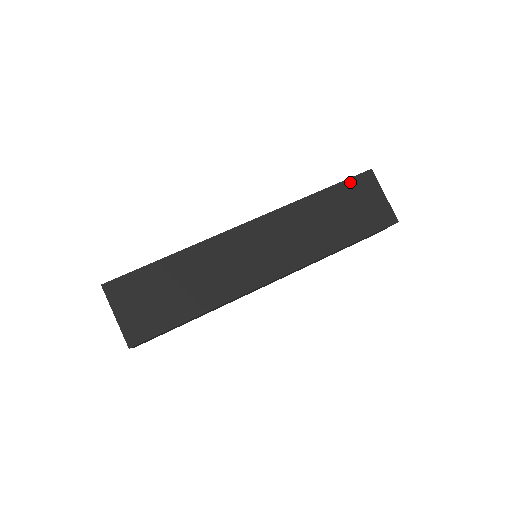
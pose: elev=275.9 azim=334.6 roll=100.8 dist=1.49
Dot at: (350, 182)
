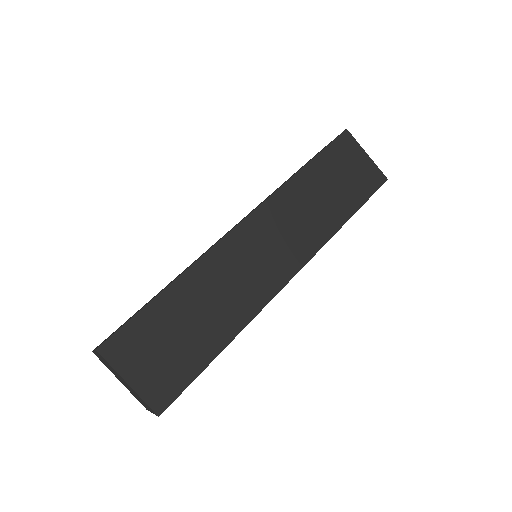
Dot at: (331, 148)
